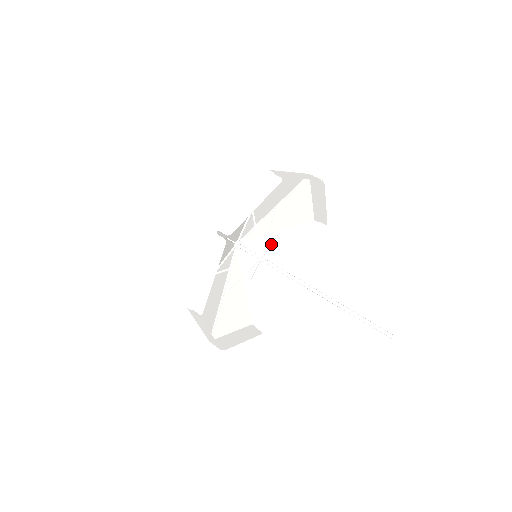
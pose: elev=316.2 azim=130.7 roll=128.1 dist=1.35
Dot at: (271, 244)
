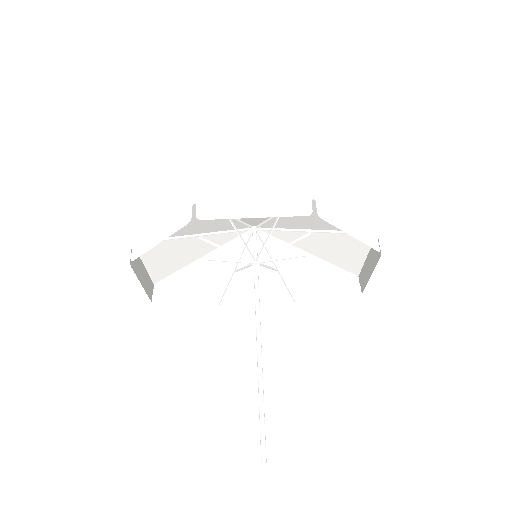
Dot at: occluded
